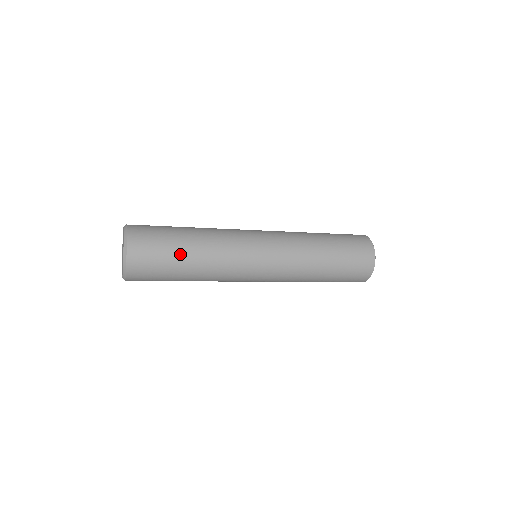
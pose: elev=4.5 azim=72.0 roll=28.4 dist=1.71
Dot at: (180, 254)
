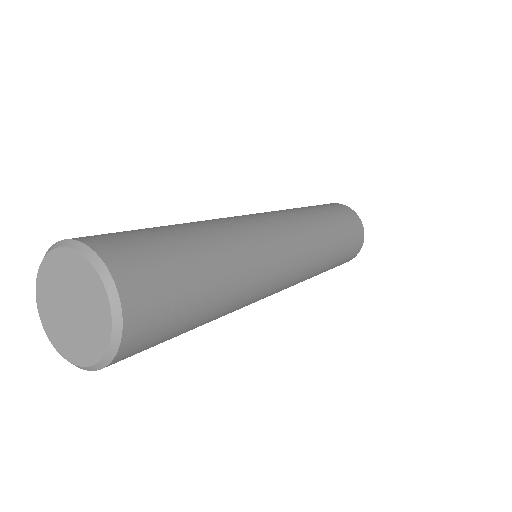
Dot at: (196, 323)
